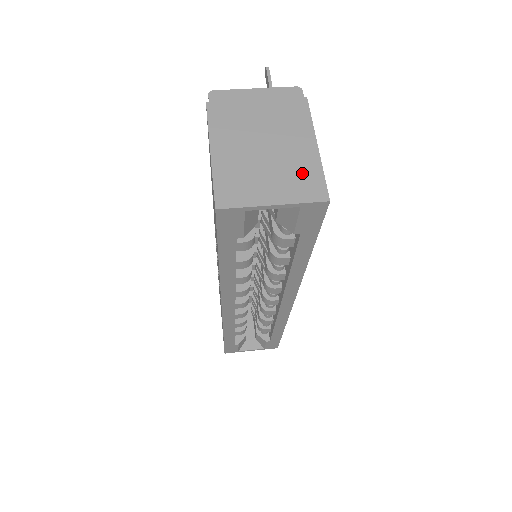
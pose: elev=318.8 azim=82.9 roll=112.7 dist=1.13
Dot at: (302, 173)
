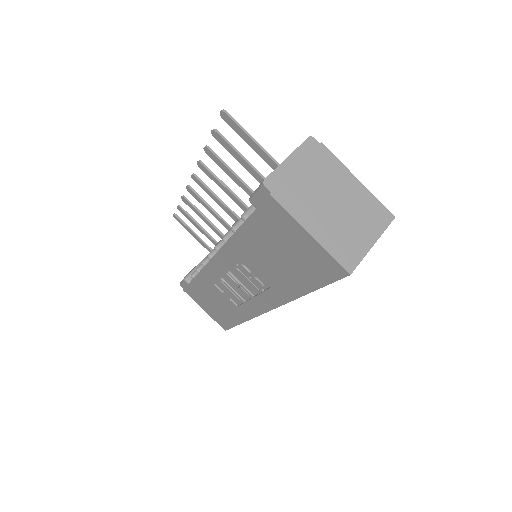
Dot at: (368, 208)
